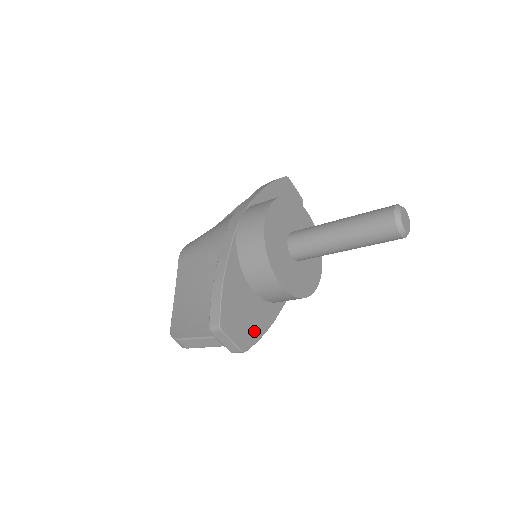
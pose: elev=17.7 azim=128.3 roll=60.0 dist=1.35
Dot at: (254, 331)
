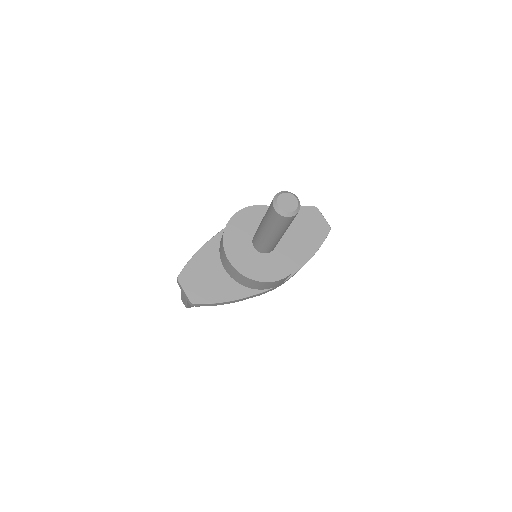
Dot at: (211, 295)
